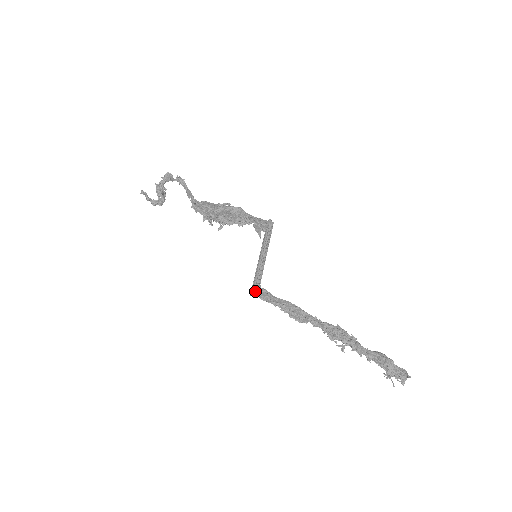
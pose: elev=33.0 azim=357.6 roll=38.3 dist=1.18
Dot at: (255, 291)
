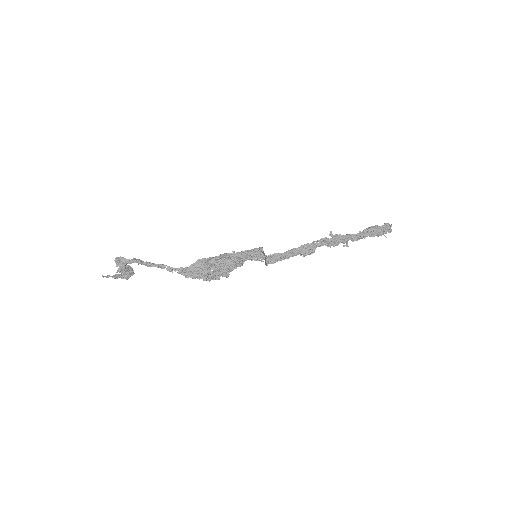
Dot at: (268, 263)
